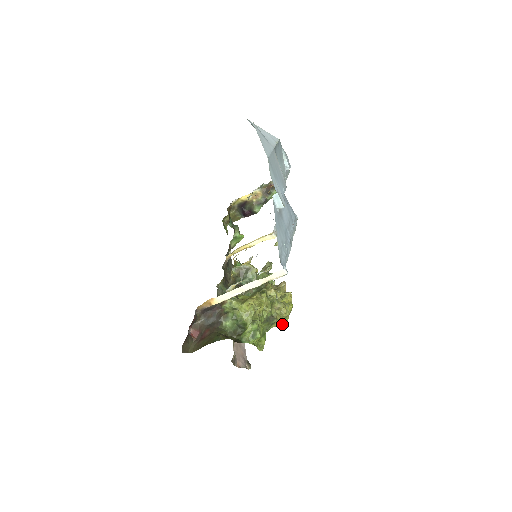
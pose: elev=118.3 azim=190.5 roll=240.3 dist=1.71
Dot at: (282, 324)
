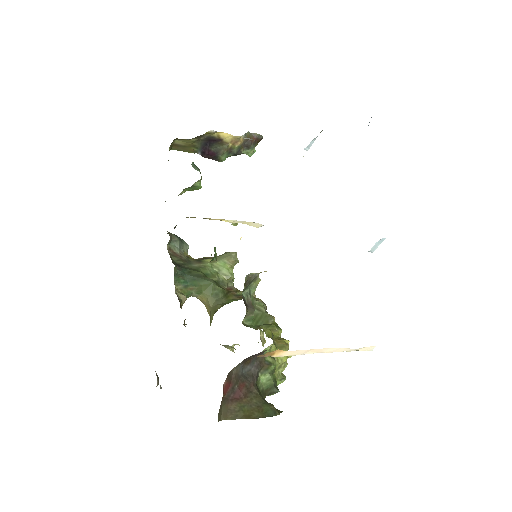
Dot at: occluded
